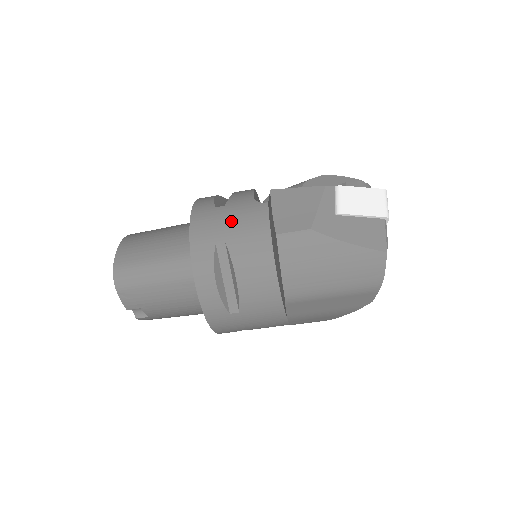
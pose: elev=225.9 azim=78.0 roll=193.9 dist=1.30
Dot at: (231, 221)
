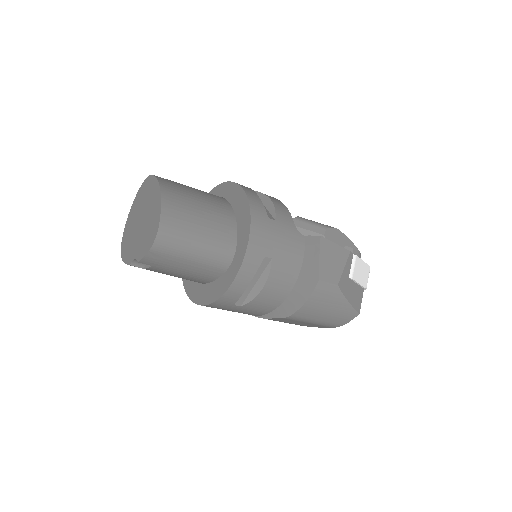
Dot at: (280, 241)
